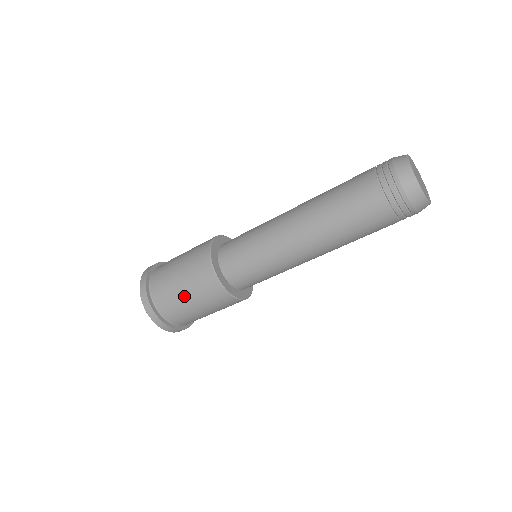
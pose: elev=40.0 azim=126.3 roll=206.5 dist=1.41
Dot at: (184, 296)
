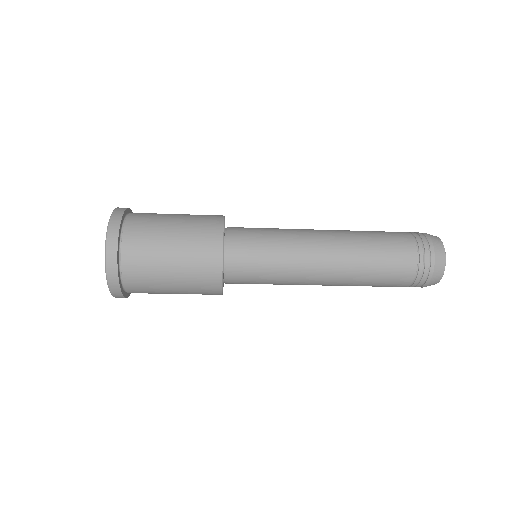
Dot at: (169, 281)
